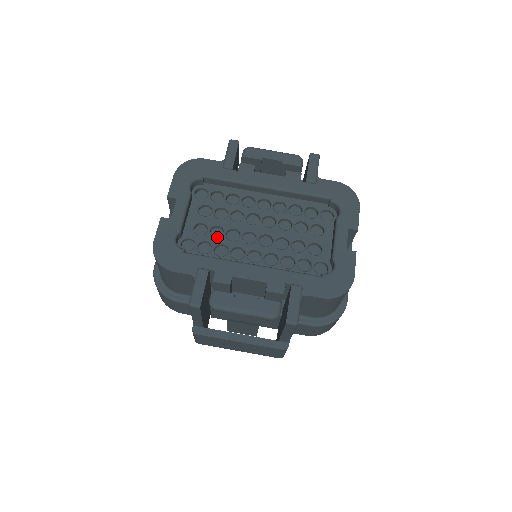
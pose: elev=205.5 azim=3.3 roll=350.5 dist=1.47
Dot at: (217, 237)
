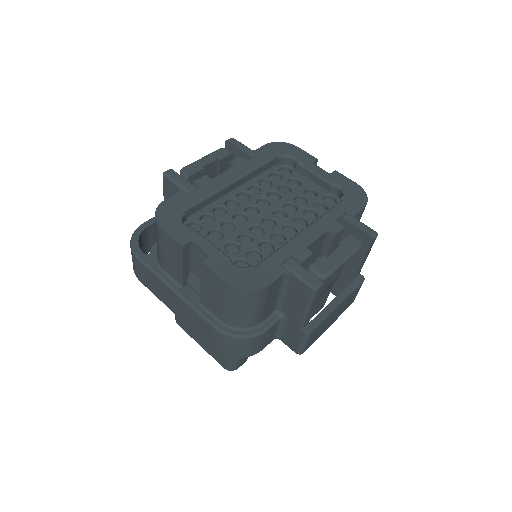
Dot at: (248, 244)
